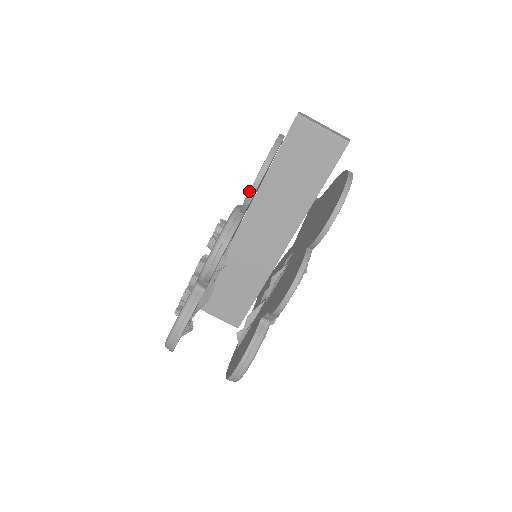
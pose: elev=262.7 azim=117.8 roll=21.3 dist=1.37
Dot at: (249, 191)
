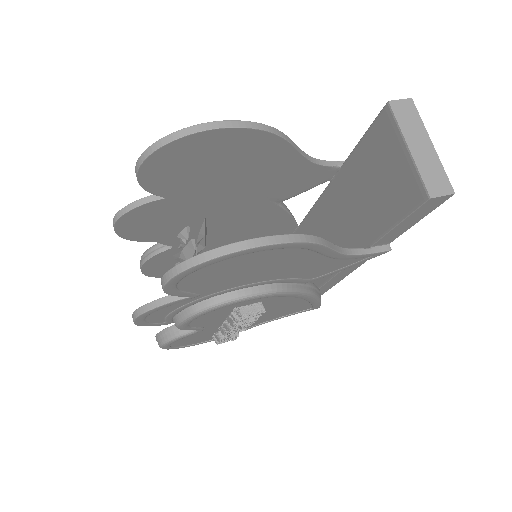
Dot at: occluded
